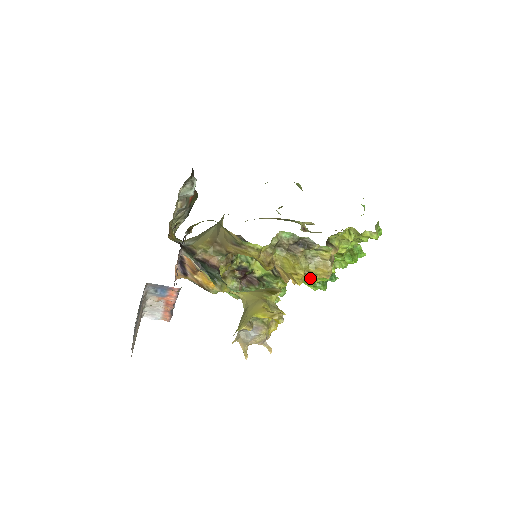
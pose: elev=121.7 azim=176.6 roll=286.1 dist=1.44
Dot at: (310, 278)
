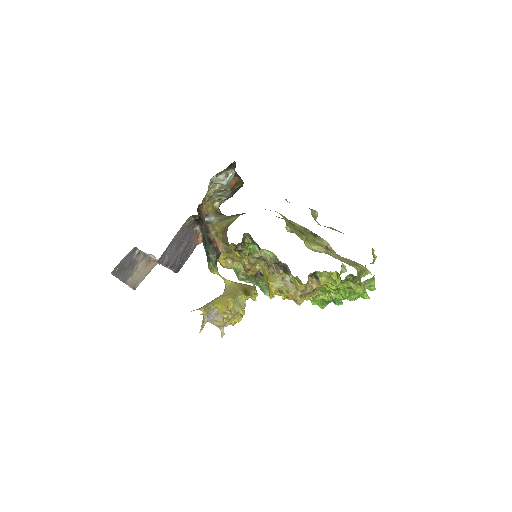
Dot at: (284, 297)
